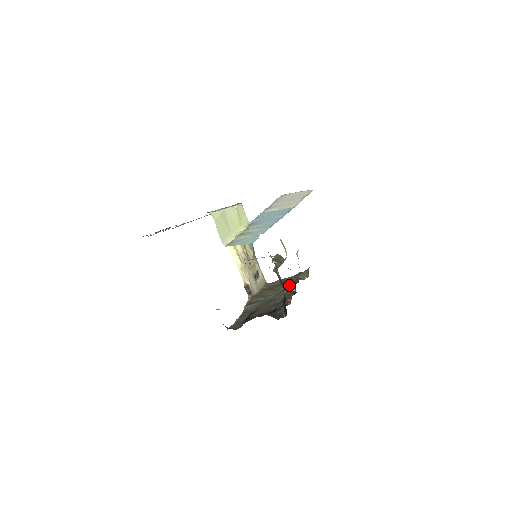
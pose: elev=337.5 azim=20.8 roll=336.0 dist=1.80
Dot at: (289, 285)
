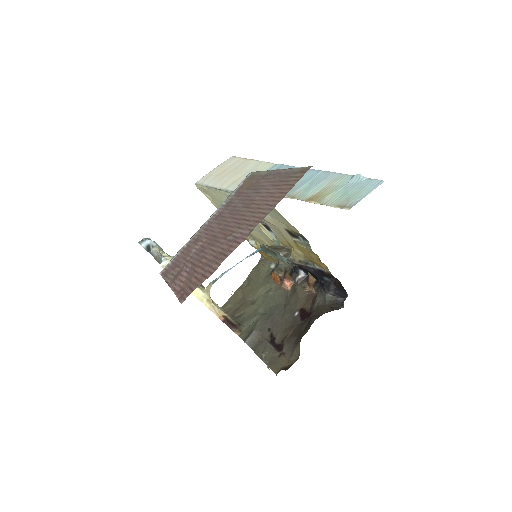
Dot at: (265, 285)
